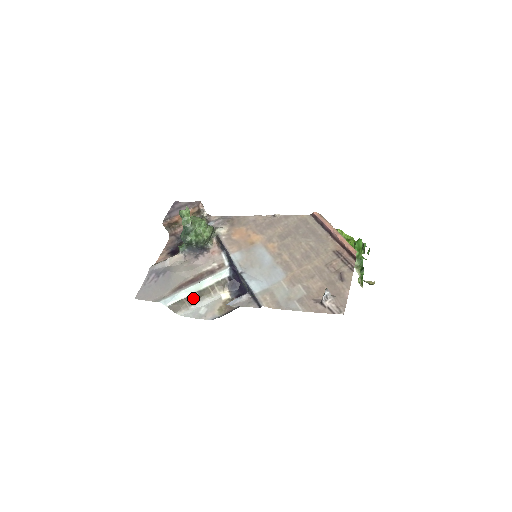
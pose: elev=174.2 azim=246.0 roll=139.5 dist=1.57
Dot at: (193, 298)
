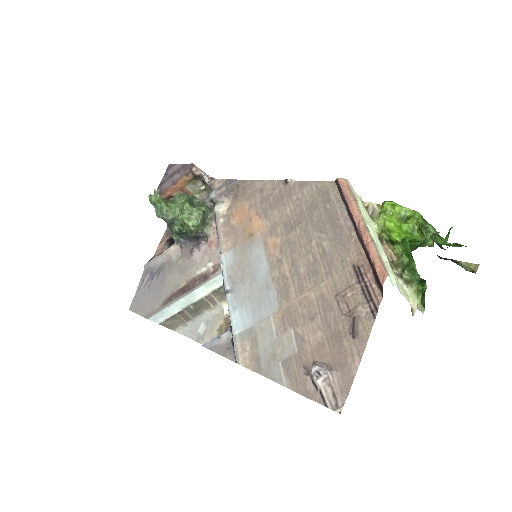
Dot at: (188, 312)
